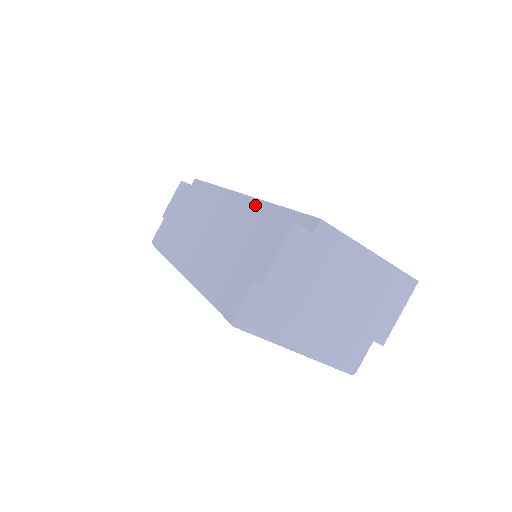
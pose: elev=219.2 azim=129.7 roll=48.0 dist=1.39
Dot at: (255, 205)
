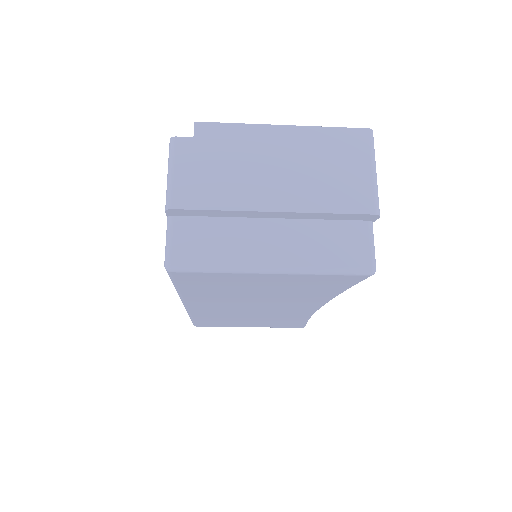
Dot at: occluded
